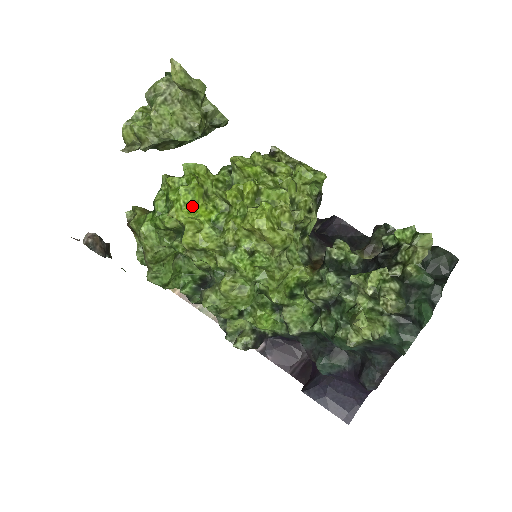
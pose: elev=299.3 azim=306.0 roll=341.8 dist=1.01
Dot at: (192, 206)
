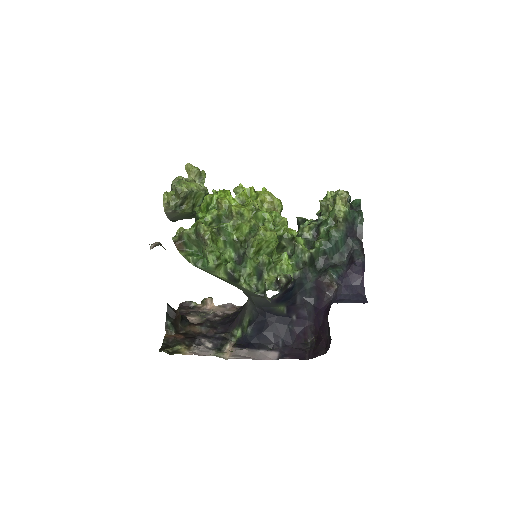
Dot at: (229, 196)
